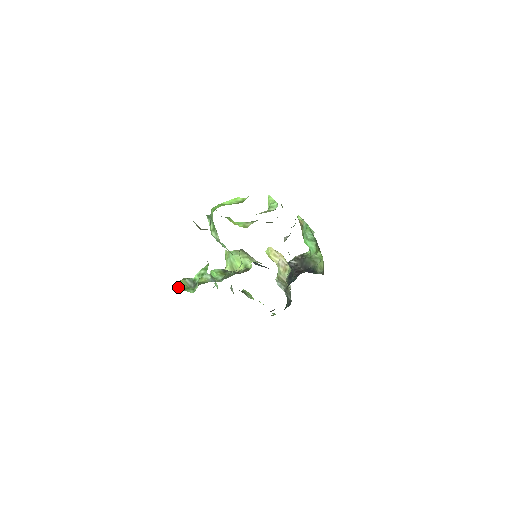
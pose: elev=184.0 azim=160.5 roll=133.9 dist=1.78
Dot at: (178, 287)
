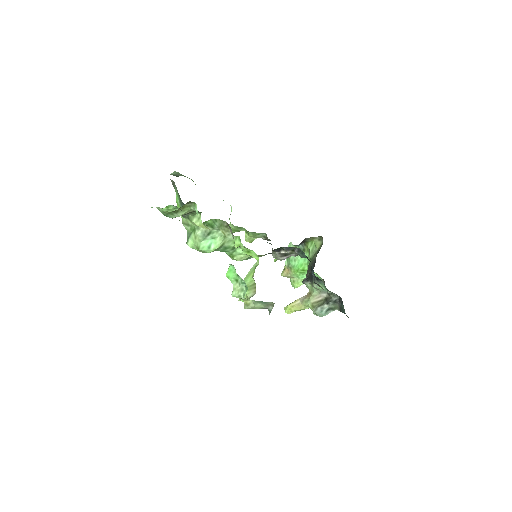
Dot at: occluded
